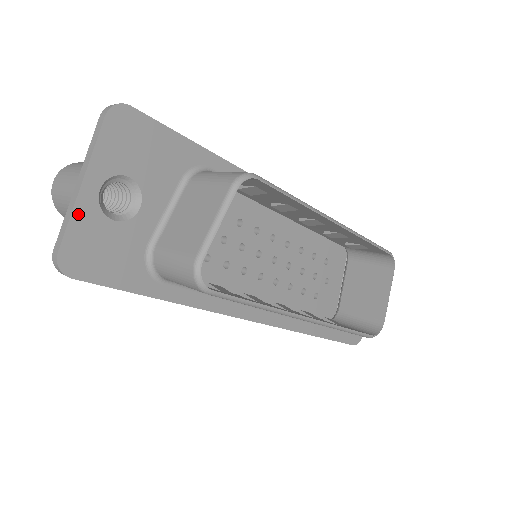
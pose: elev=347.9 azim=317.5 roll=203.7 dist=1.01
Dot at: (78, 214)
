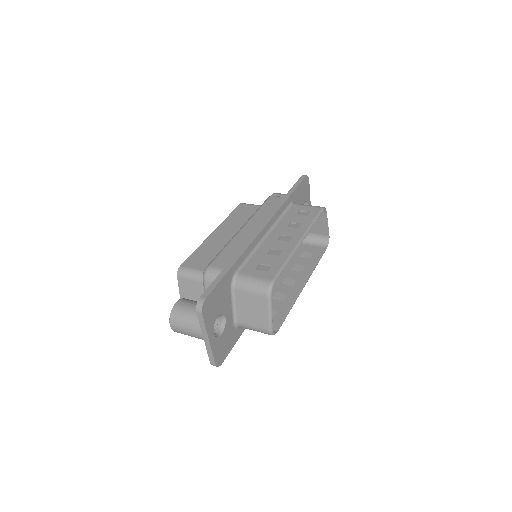
Dot at: (213, 348)
